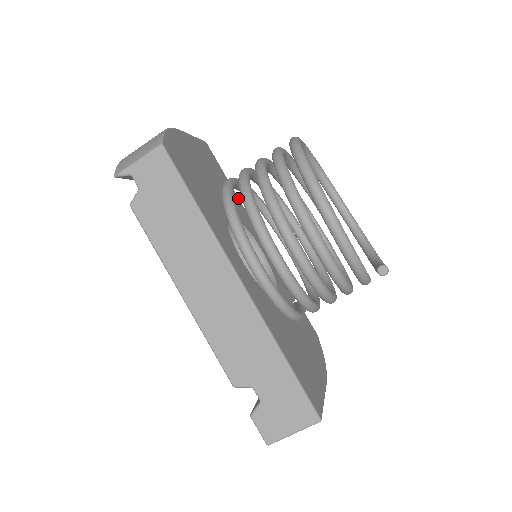
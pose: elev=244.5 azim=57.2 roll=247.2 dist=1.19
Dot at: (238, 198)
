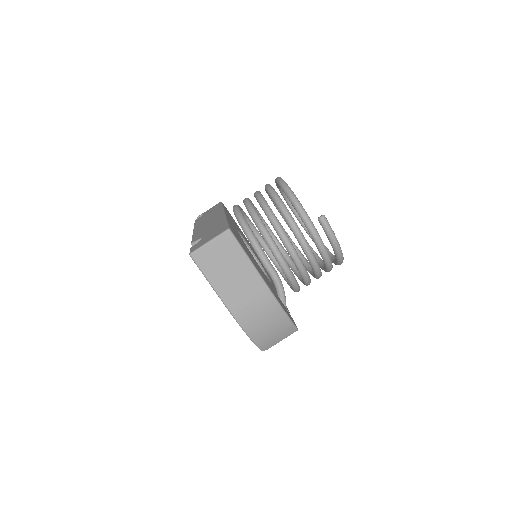
Dot at: occluded
